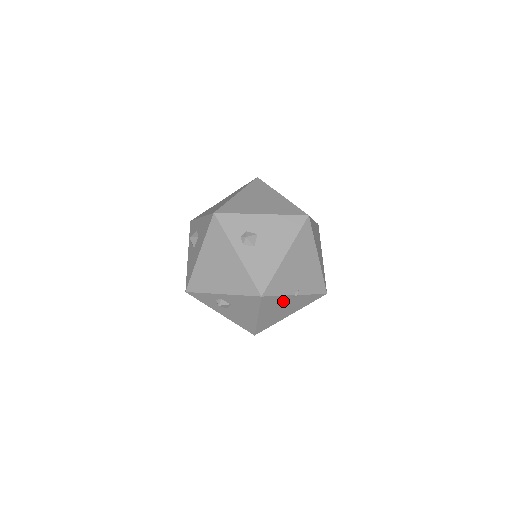
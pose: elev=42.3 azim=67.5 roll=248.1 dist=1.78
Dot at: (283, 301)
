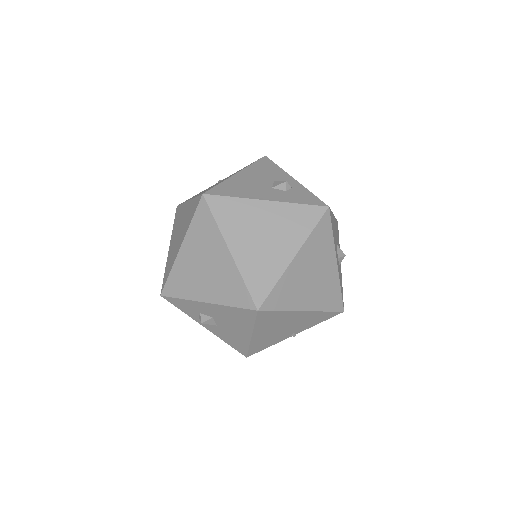
Dot at: occluded
